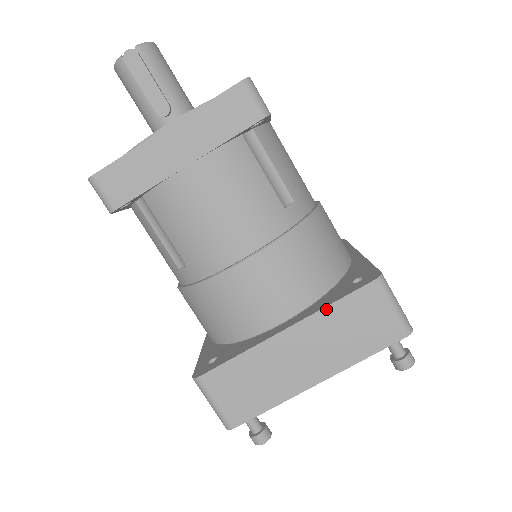
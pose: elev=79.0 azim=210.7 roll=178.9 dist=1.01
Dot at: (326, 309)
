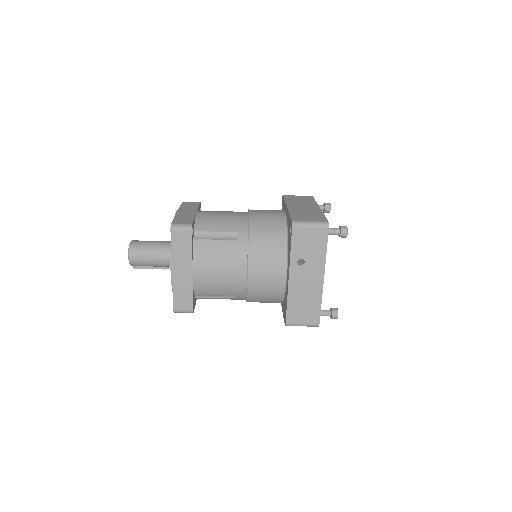
Dot at: occluded
